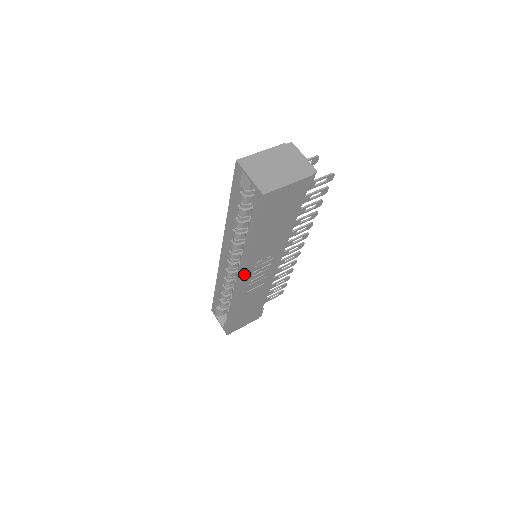
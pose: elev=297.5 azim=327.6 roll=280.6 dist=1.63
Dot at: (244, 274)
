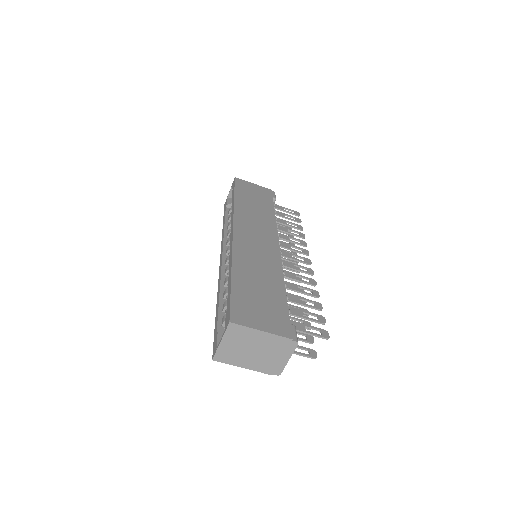
Dot at: occluded
